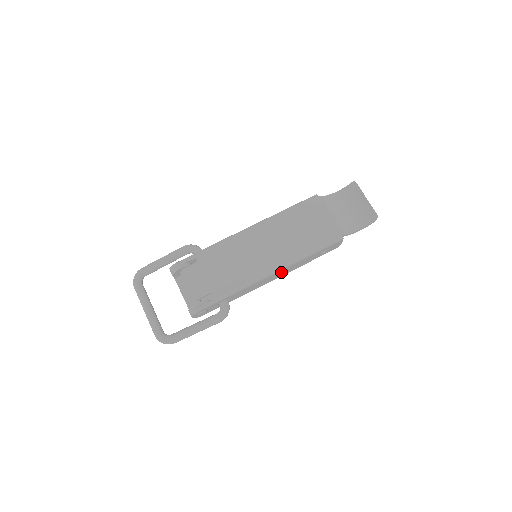
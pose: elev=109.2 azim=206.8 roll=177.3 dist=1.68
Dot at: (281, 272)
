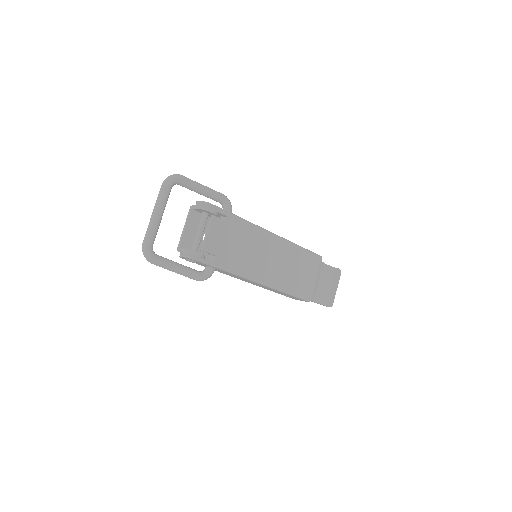
Dot at: (260, 285)
